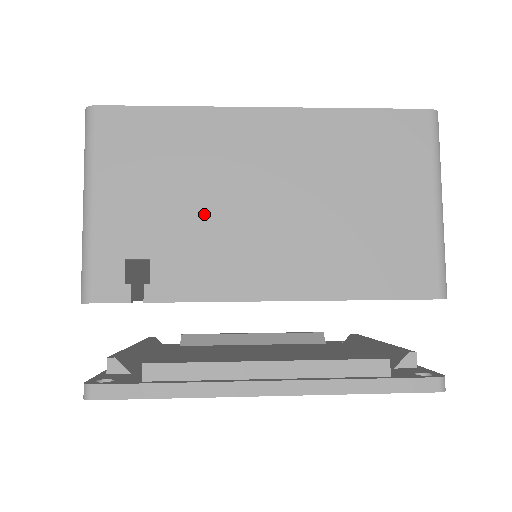
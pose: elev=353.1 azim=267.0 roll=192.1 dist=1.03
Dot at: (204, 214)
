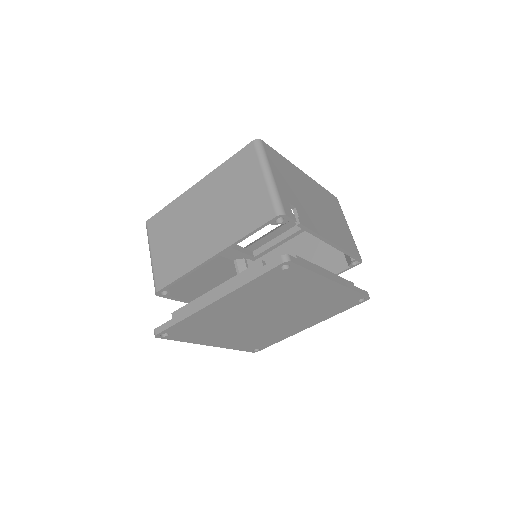
Dot at: (303, 199)
